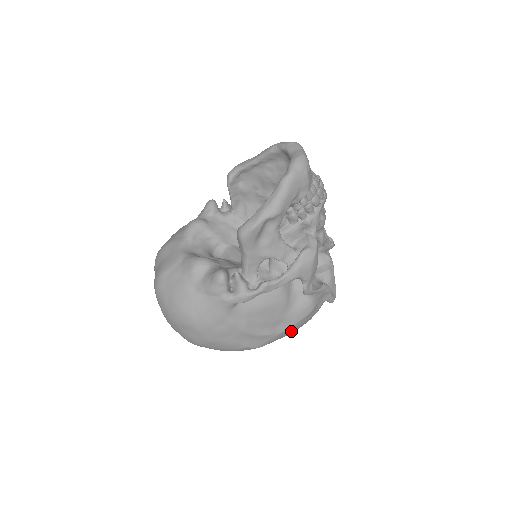
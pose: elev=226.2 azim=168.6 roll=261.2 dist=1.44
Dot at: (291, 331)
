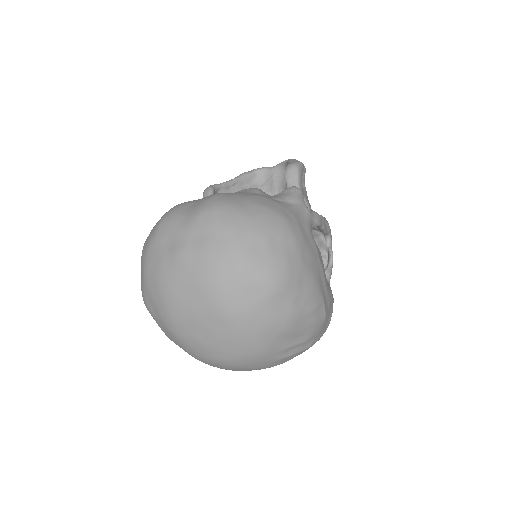
Dot at: (331, 315)
